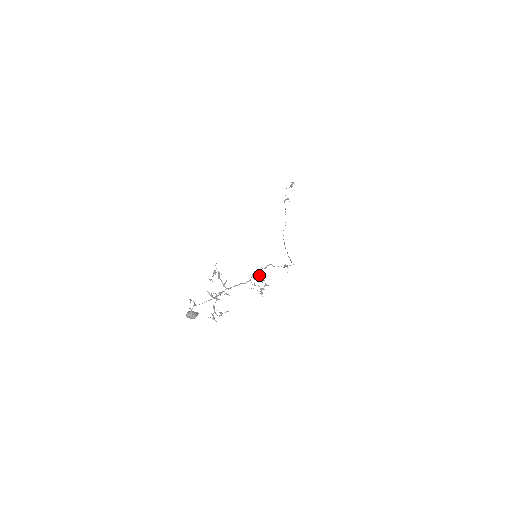
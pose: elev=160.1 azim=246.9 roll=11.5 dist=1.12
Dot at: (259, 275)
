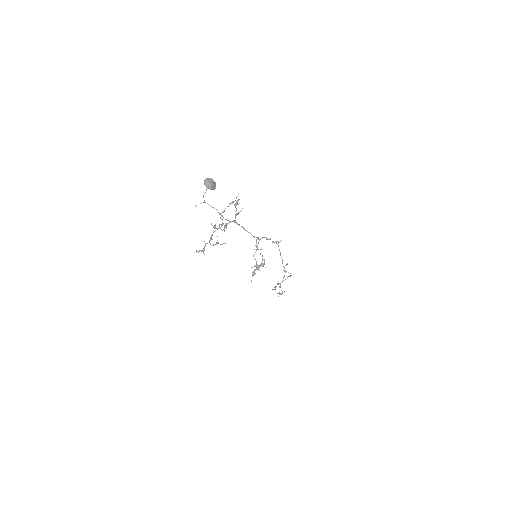
Dot at: (260, 253)
